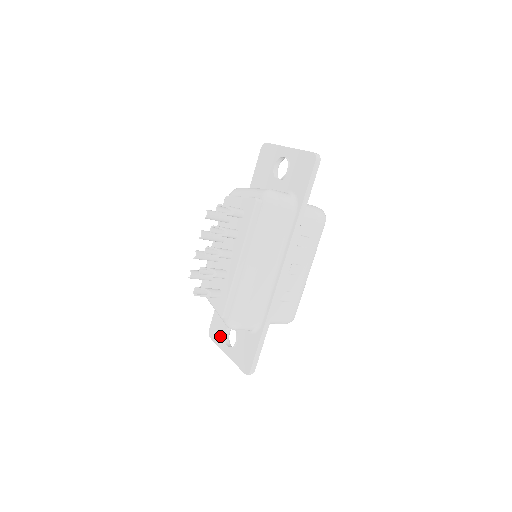
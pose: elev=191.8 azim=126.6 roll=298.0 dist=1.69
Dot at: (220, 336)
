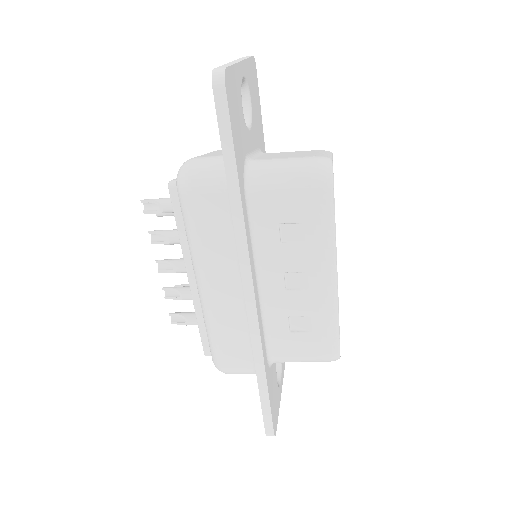
Dot at: occluded
